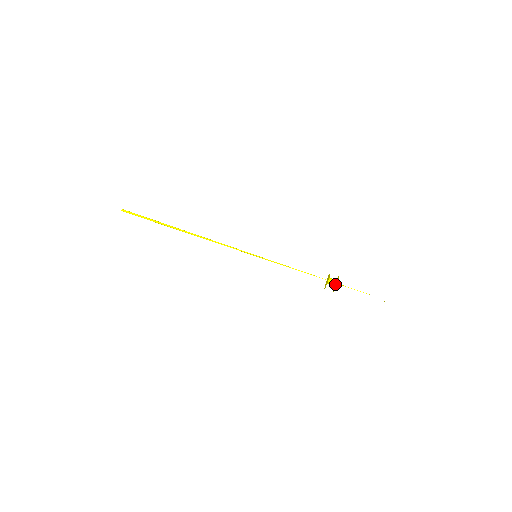
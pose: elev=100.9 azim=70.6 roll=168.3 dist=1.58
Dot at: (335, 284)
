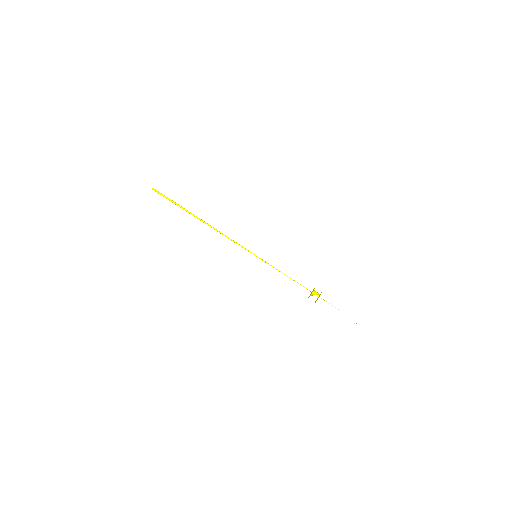
Dot at: occluded
